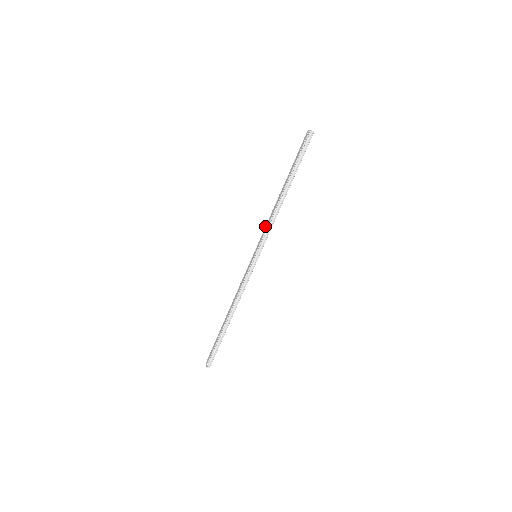
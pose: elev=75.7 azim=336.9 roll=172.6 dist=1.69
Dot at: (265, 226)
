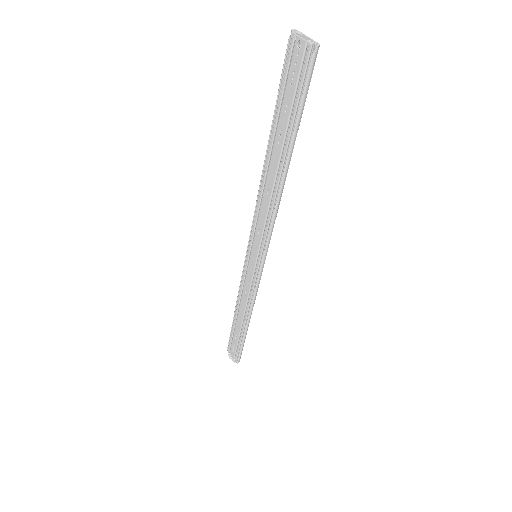
Dot at: occluded
